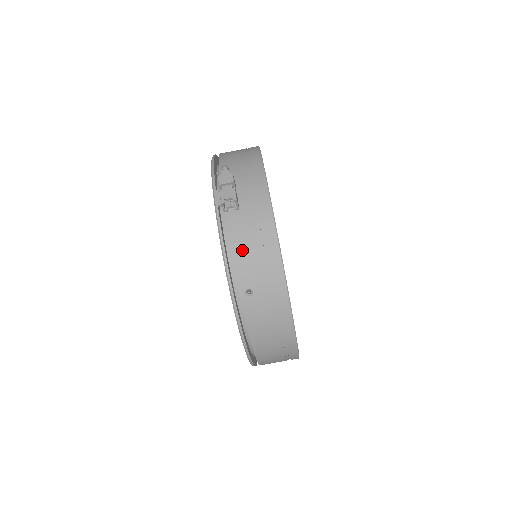
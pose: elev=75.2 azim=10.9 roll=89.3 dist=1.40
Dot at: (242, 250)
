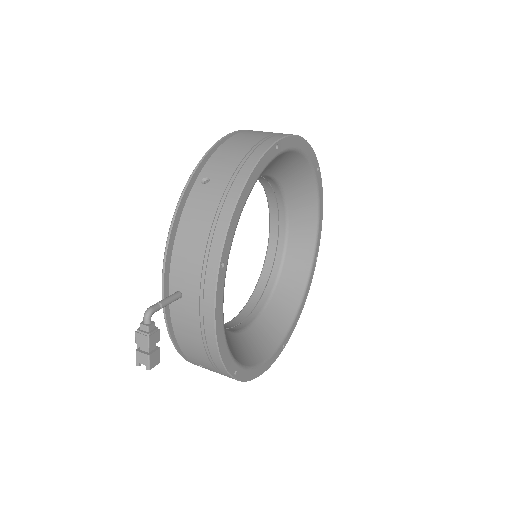
Dot at: (188, 348)
